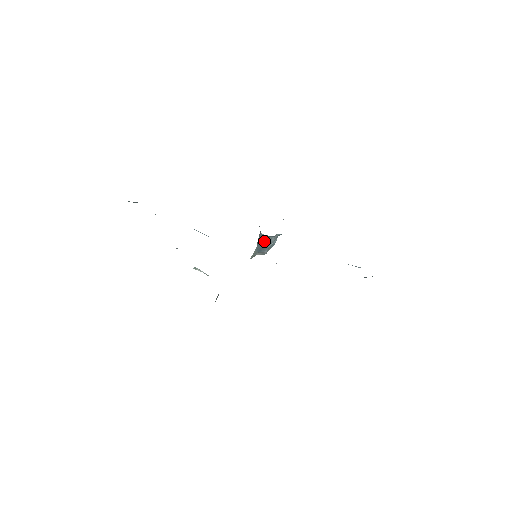
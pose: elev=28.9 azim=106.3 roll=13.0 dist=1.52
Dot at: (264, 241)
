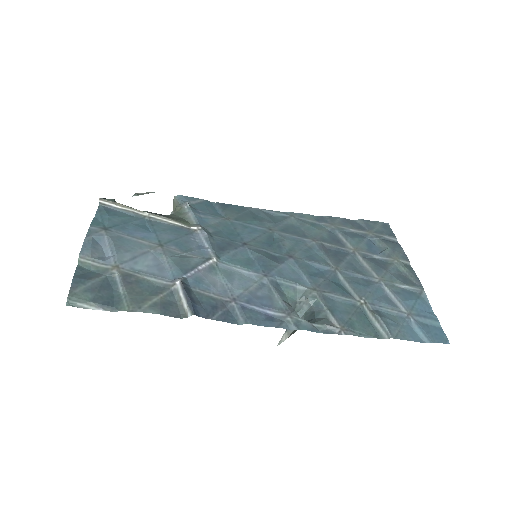
Dot at: occluded
